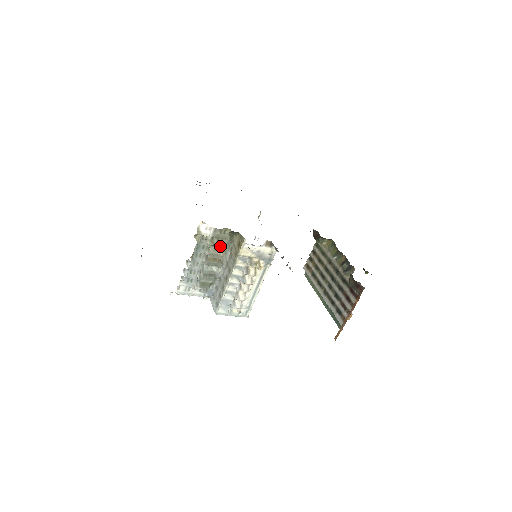
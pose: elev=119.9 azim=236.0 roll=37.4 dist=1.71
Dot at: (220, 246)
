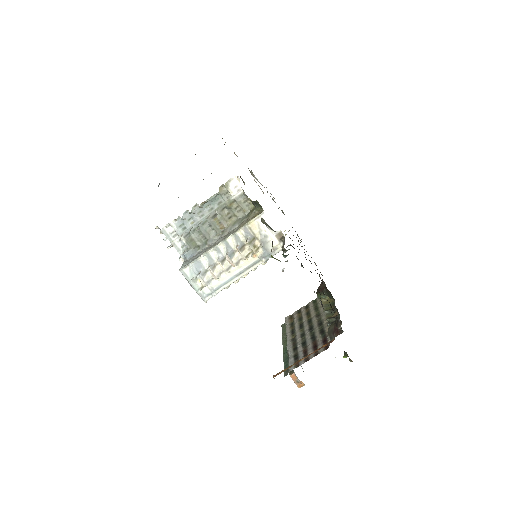
Dot at: (234, 215)
